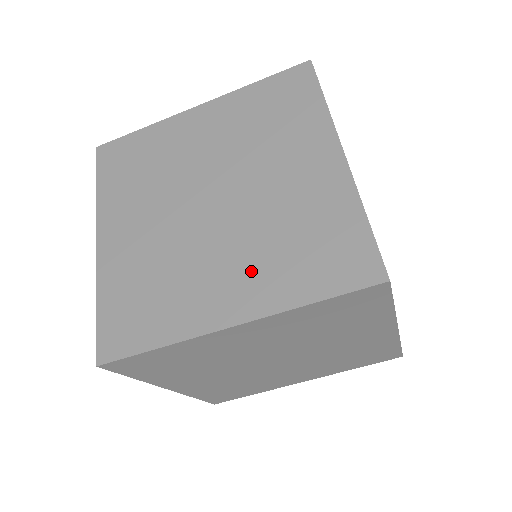
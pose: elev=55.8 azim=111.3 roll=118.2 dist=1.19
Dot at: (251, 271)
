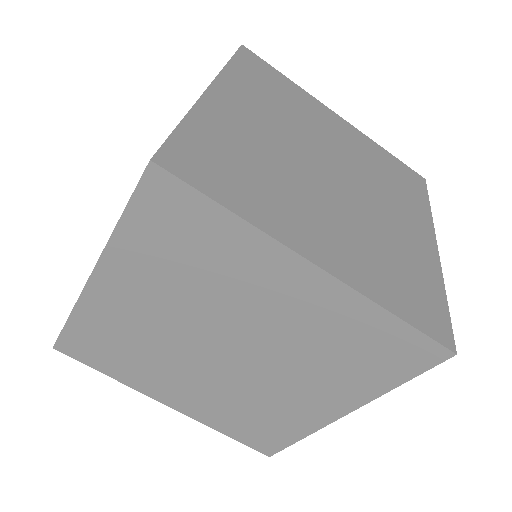
Dot at: (349, 245)
